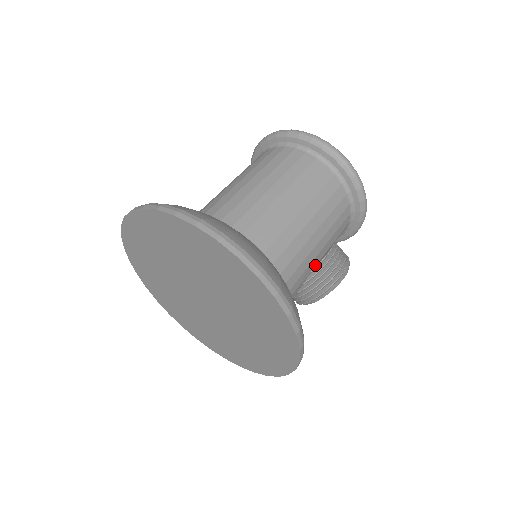
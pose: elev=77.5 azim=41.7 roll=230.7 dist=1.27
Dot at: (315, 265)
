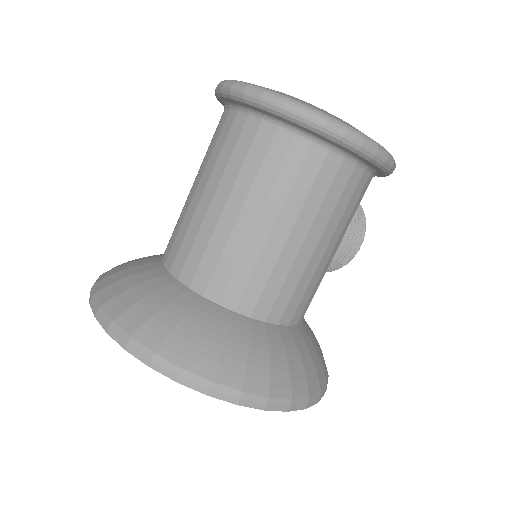
Dot at: occluded
